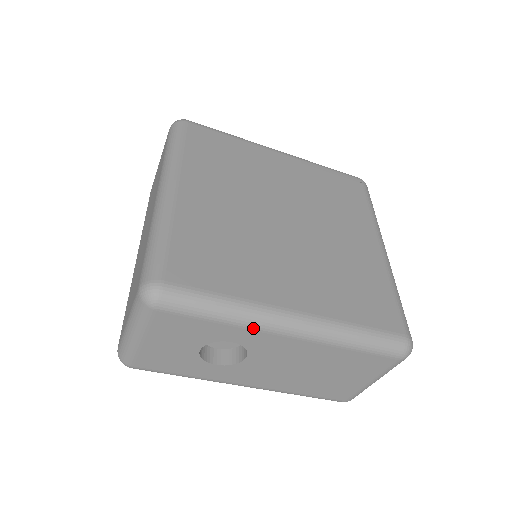
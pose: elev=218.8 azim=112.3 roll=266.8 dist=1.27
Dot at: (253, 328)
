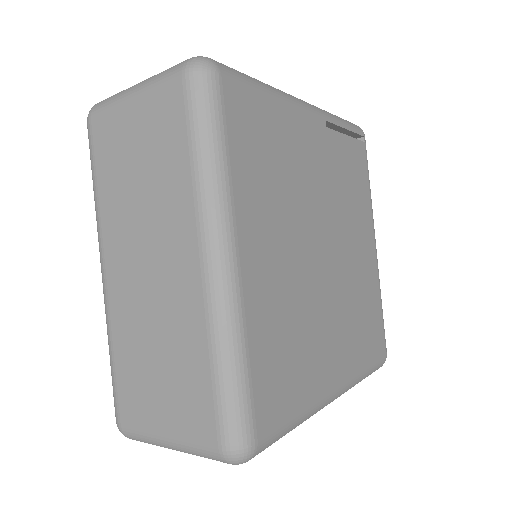
Dot at: occluded
